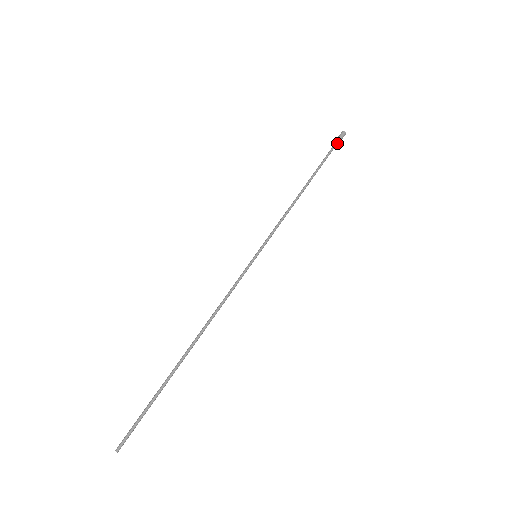
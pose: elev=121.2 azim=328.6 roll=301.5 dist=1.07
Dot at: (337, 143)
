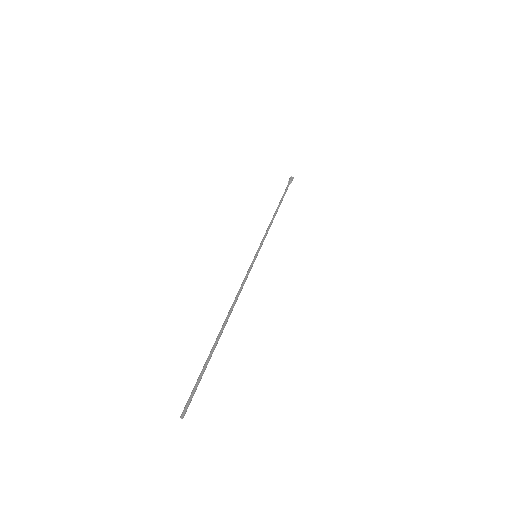
Dot at: (289, 184)
